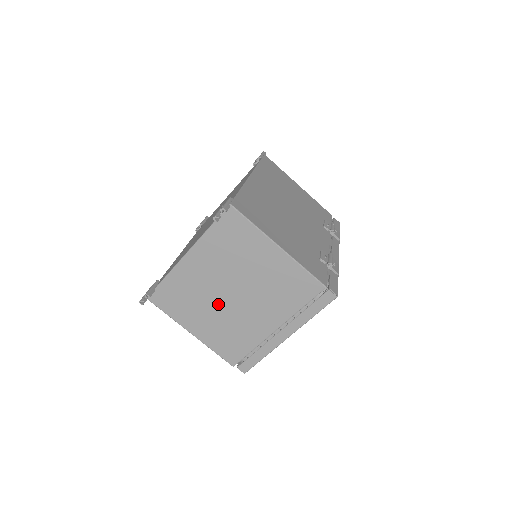
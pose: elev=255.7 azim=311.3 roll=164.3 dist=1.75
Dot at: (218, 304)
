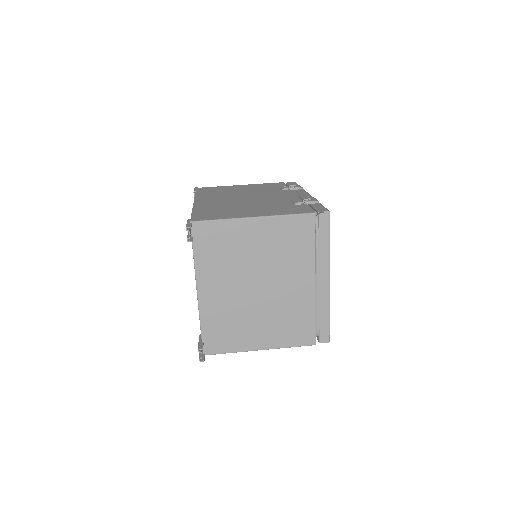
Dot at: (256, 306)
